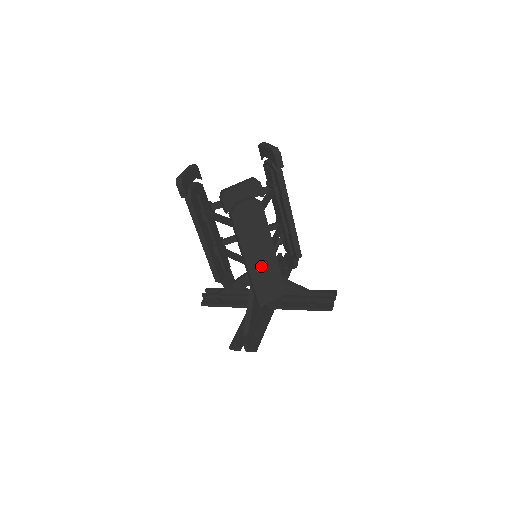
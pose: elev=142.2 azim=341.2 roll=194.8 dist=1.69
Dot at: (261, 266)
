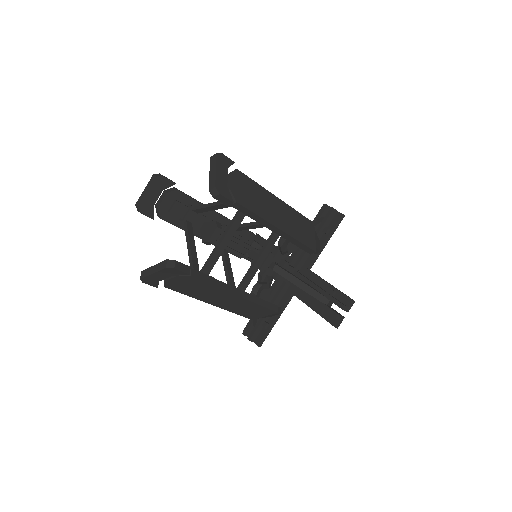
Dot at: (230, 304)
